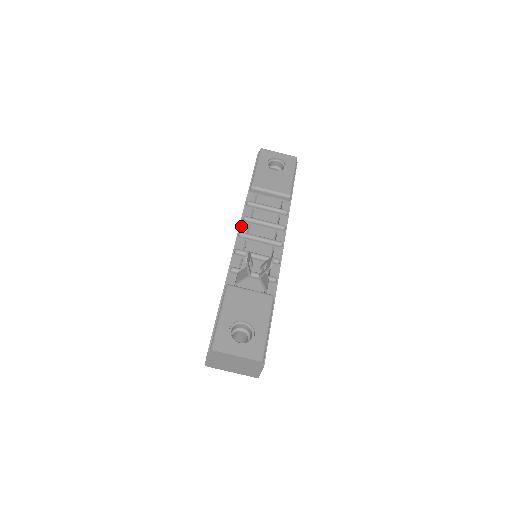
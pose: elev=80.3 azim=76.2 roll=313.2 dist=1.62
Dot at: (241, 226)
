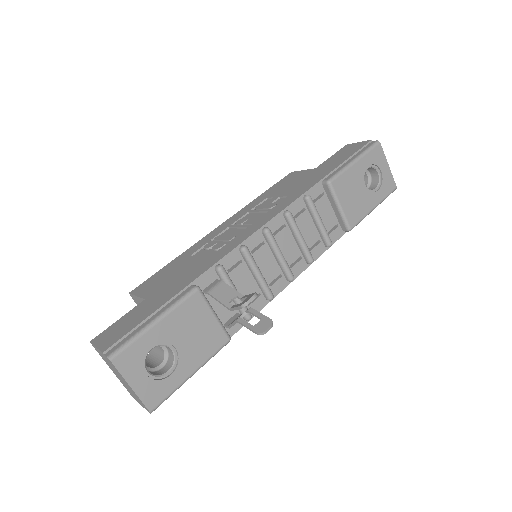
Dot at: (276, 219)
